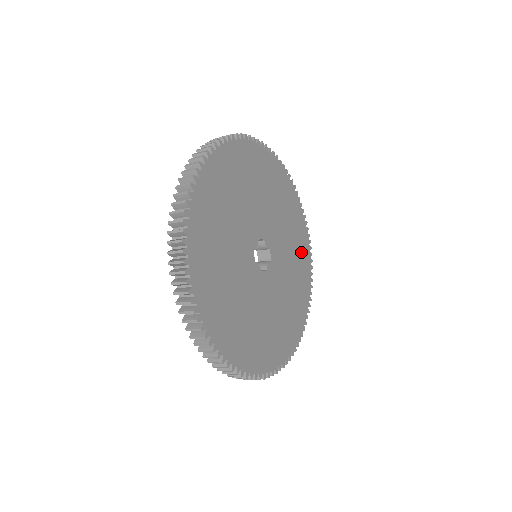
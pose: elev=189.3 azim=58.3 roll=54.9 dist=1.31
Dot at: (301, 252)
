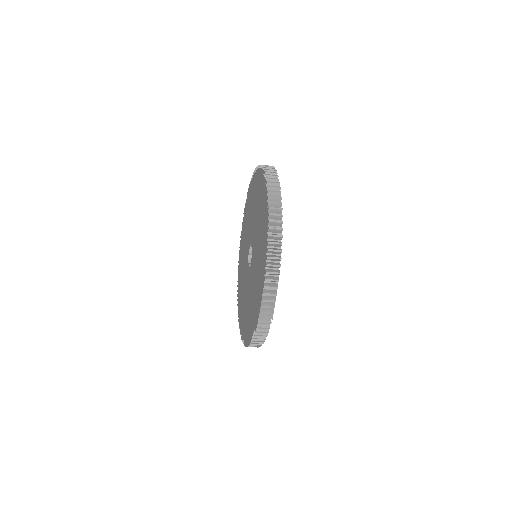
Dot at: occluded
